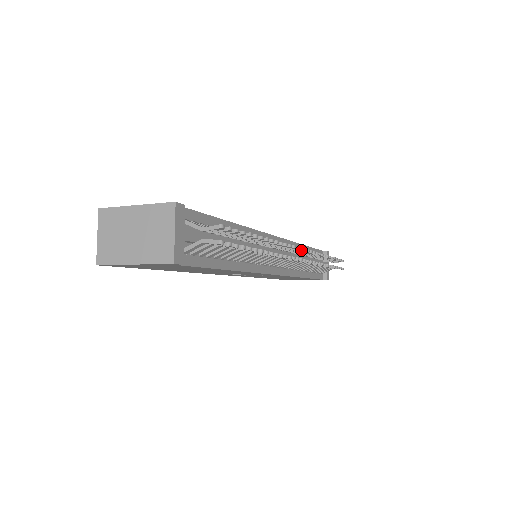
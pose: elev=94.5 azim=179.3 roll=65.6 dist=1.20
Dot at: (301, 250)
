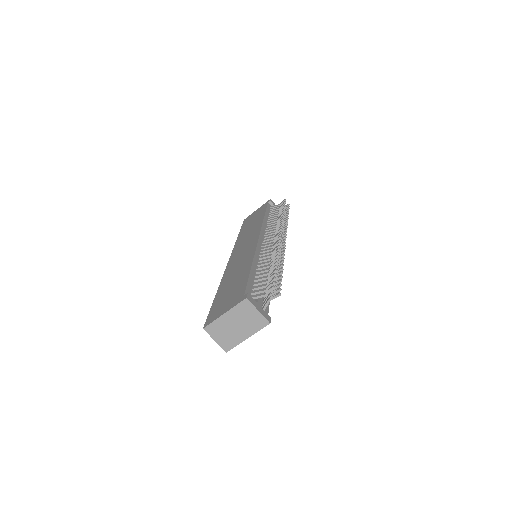
Dot at: occluded
